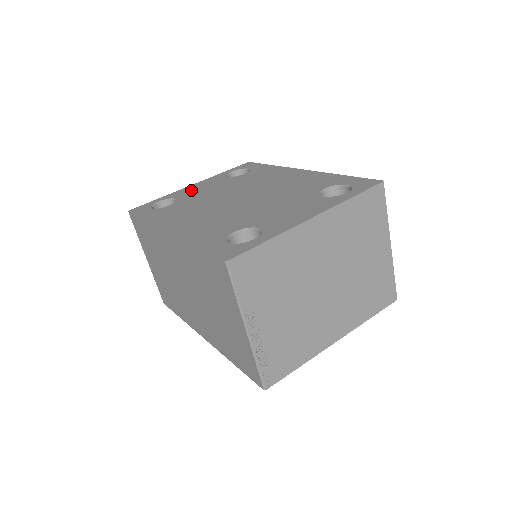
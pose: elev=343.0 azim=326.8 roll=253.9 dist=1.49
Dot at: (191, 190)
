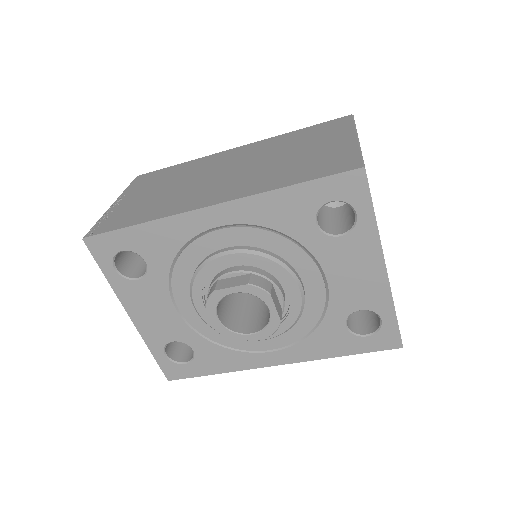
Dot at: occluded
